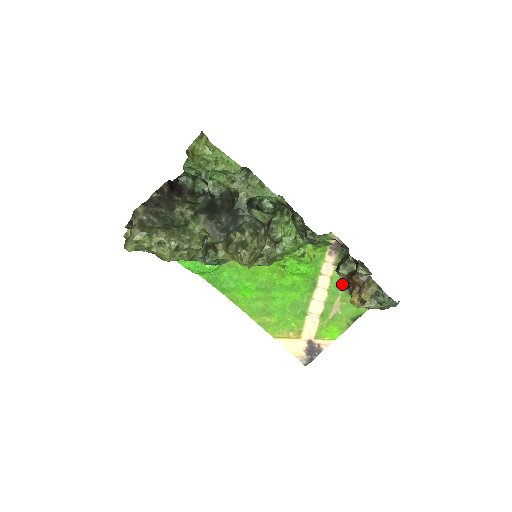
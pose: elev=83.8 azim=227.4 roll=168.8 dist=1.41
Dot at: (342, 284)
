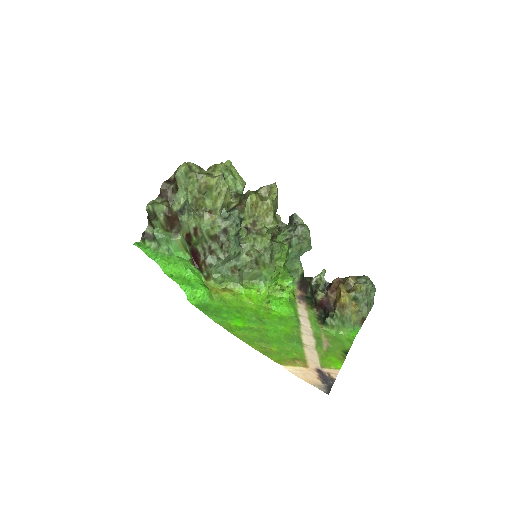
Dot at: (319, 325)
